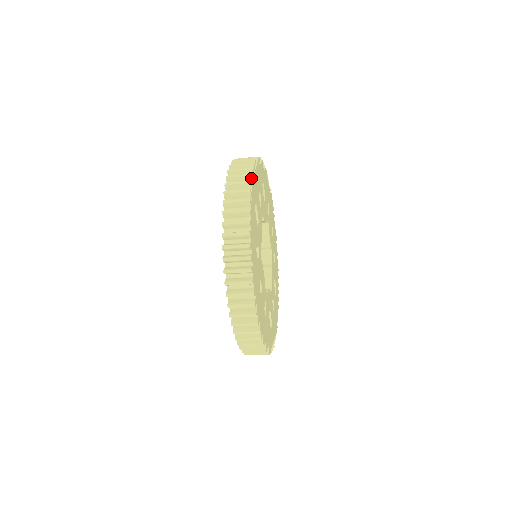
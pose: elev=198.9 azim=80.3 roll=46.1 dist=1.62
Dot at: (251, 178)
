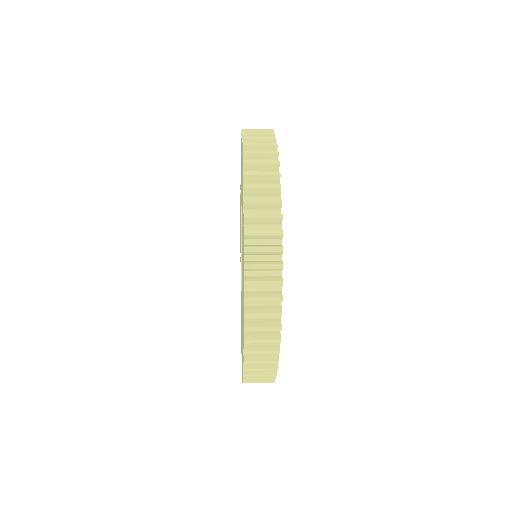
Dot at: (278, 352)
